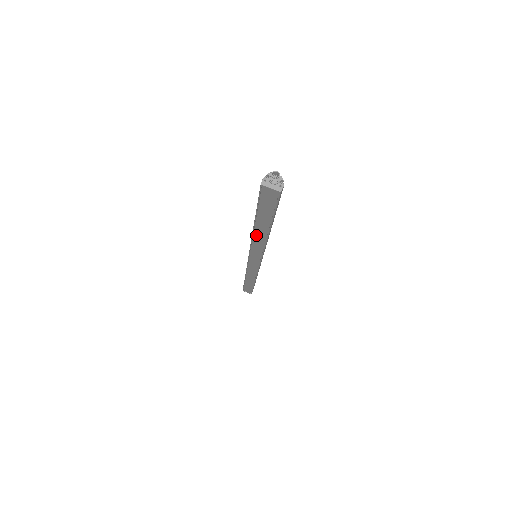
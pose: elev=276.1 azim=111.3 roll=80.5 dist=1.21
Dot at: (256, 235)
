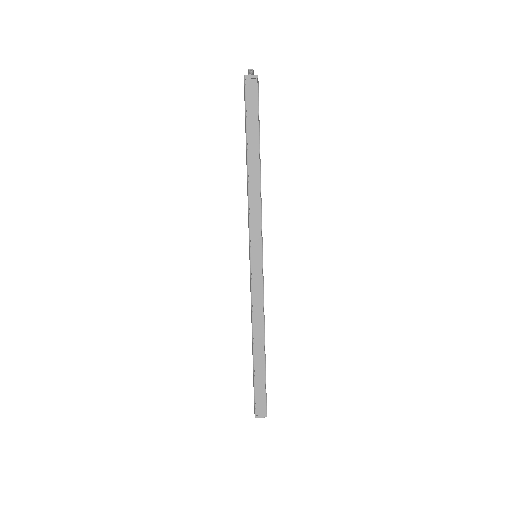
Dot at: (251, 180)
